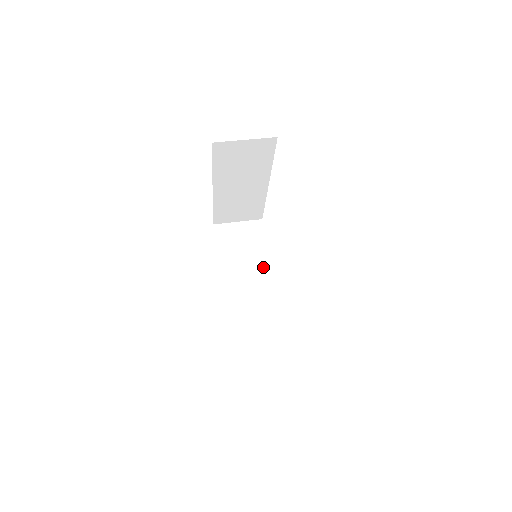
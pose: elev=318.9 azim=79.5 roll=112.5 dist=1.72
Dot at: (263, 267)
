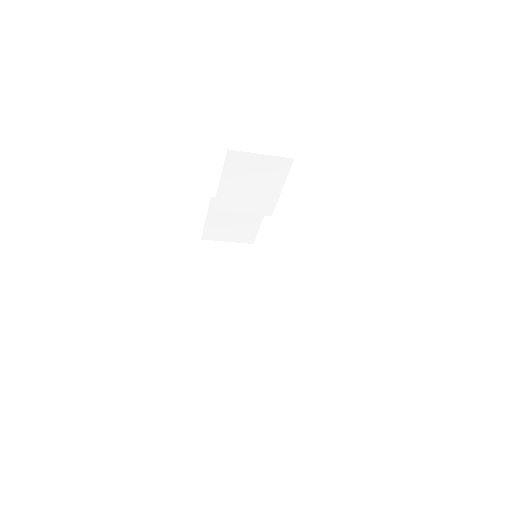
Dot at: occluded
